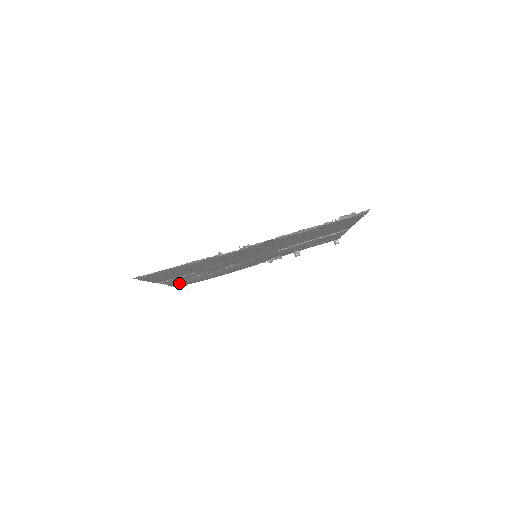
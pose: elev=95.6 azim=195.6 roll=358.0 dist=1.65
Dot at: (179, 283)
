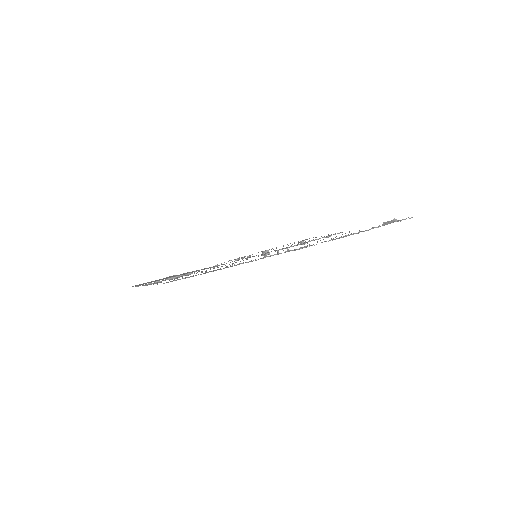
Dot at: occluded
